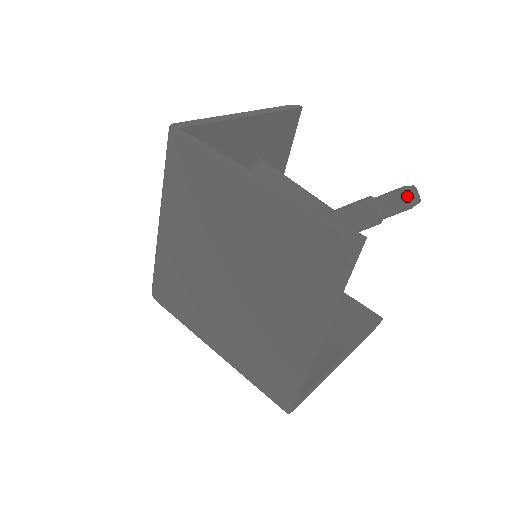
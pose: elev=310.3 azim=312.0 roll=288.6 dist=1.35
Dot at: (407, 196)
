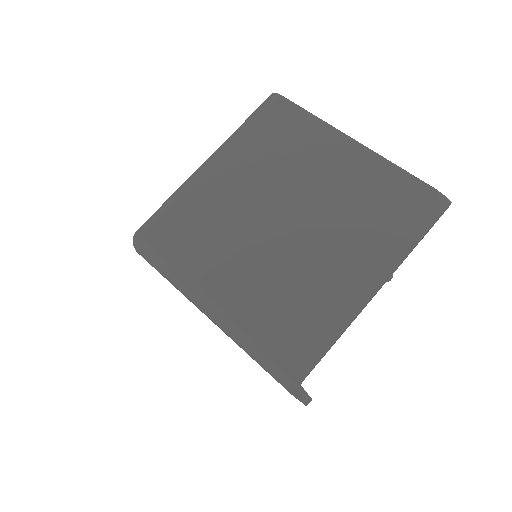
Dot at: occluded
